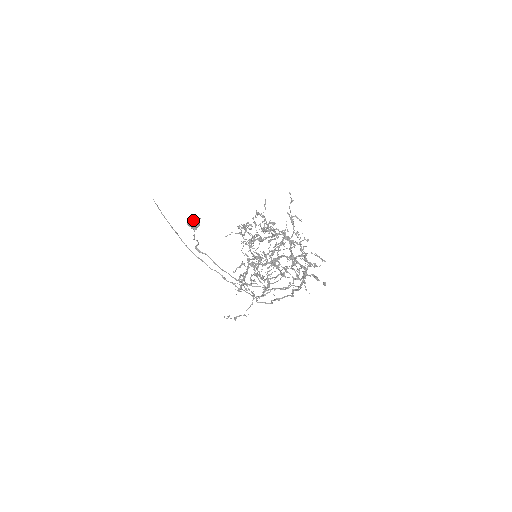
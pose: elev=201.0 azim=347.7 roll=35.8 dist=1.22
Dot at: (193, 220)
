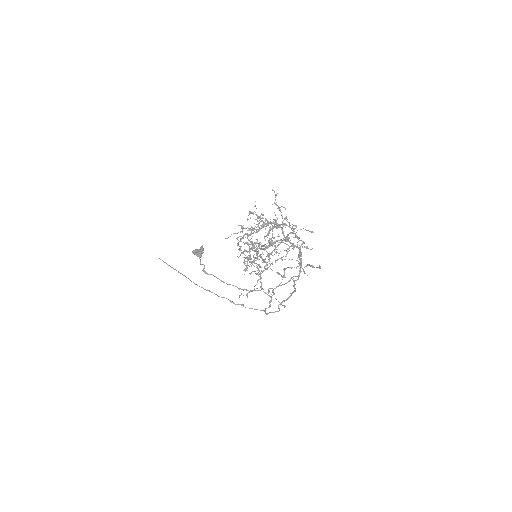
Dot at: (197, 249)
